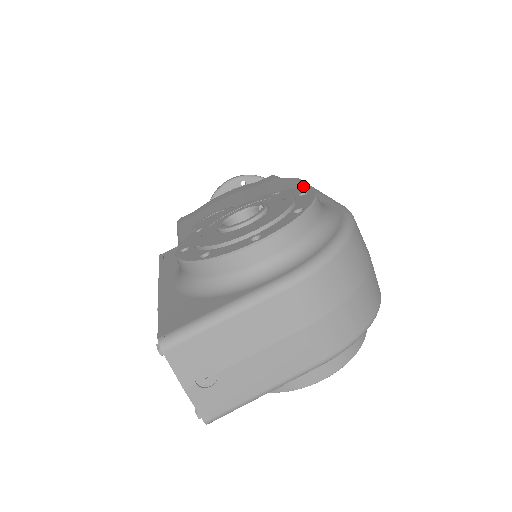
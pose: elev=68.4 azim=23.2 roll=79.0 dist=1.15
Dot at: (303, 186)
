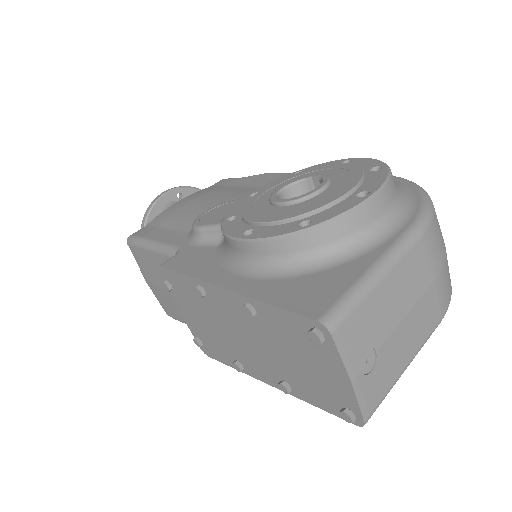
Dot at: occluded
